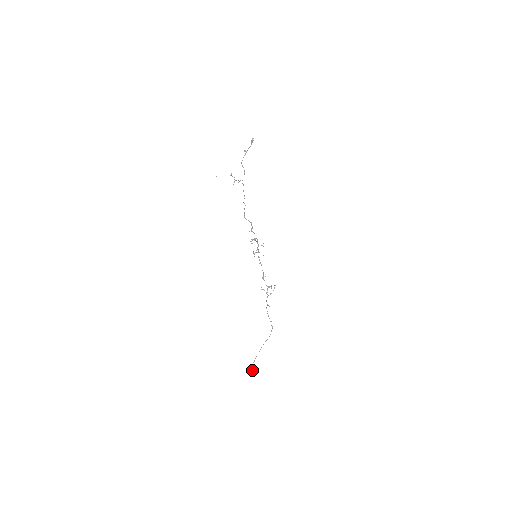
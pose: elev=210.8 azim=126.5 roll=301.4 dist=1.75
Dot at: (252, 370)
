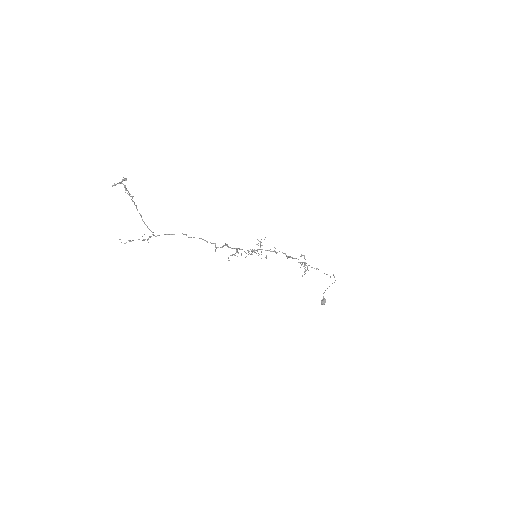
Dot at: occluded
